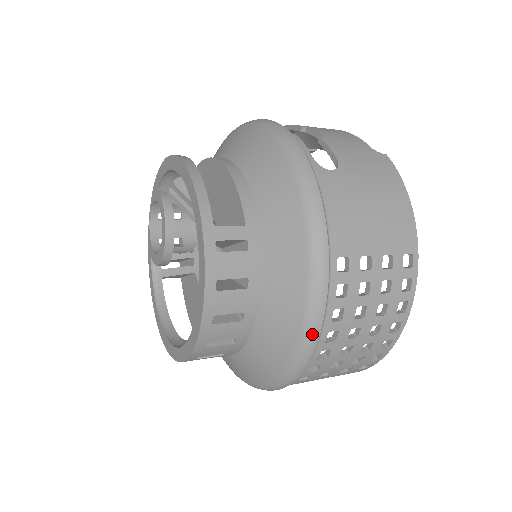
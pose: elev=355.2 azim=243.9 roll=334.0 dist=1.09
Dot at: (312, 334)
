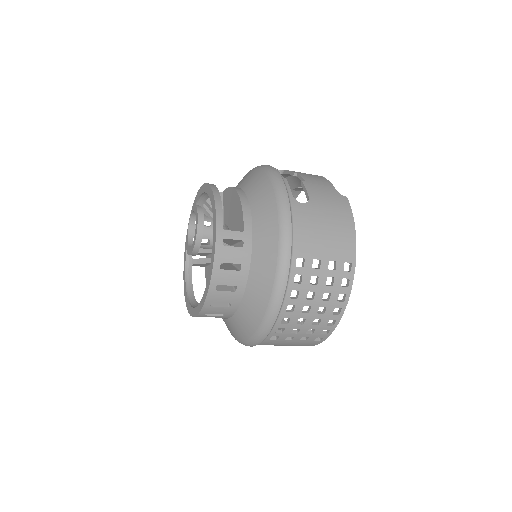
Dot at: (276, 304)
